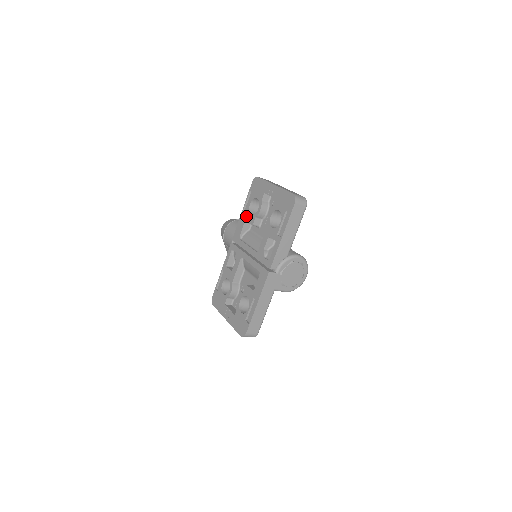
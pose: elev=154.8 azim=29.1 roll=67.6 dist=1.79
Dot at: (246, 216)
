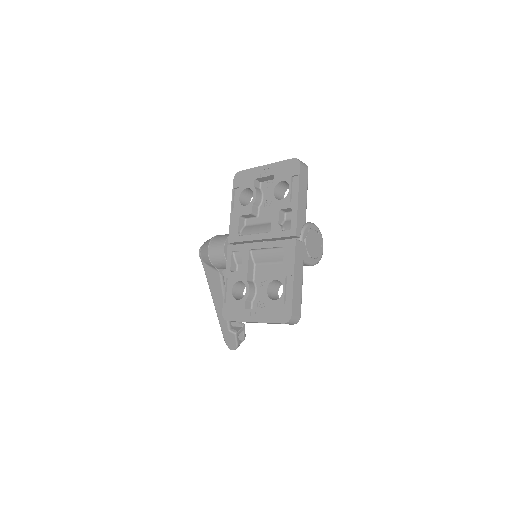
Dot at: (239, 211)
